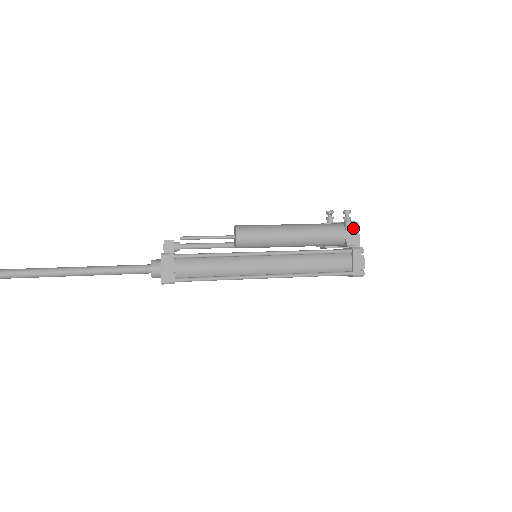
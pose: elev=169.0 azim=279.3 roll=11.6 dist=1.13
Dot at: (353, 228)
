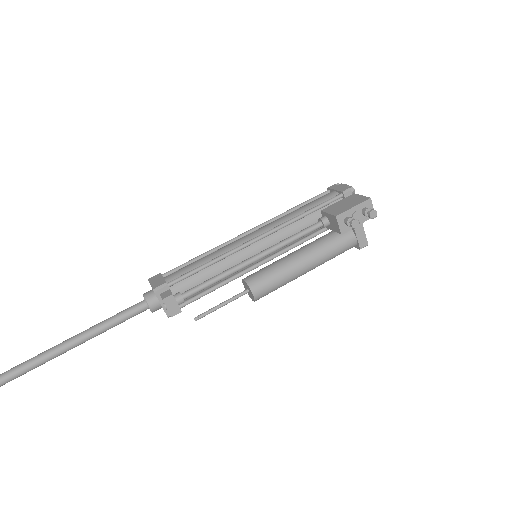
Dot at: occluded
